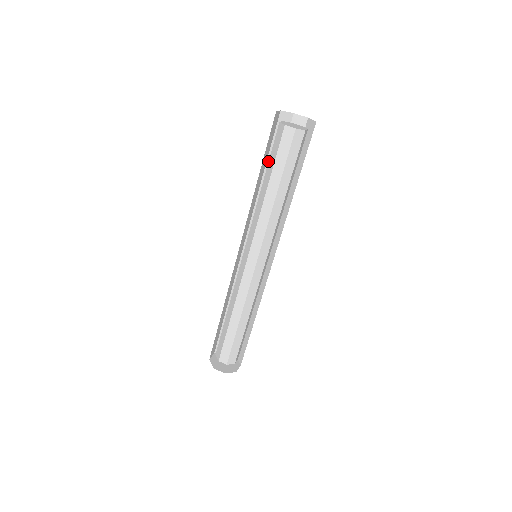
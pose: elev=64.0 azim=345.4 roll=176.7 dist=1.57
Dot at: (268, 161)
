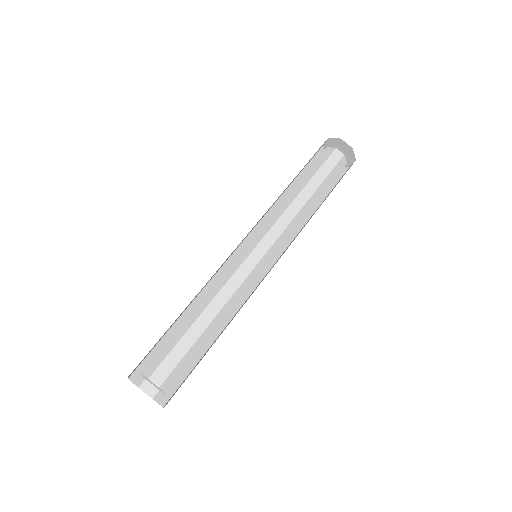
Dot at: occluded
